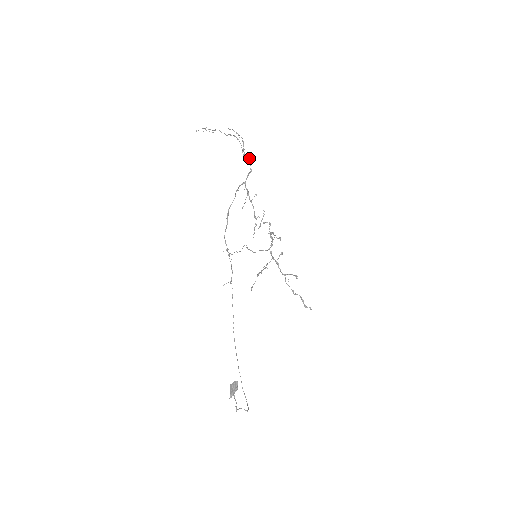
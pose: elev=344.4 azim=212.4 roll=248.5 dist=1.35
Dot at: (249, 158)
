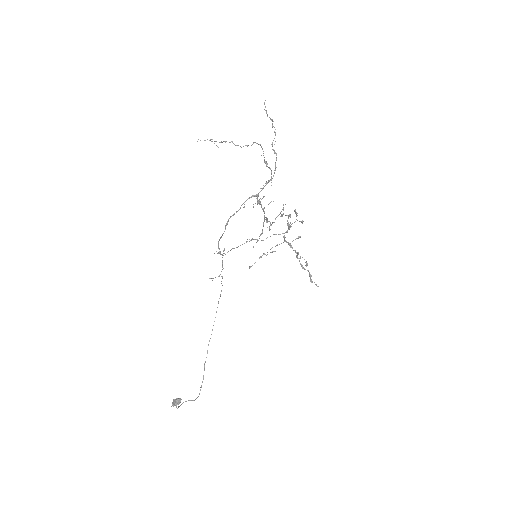
Dot at: (276, 157)
